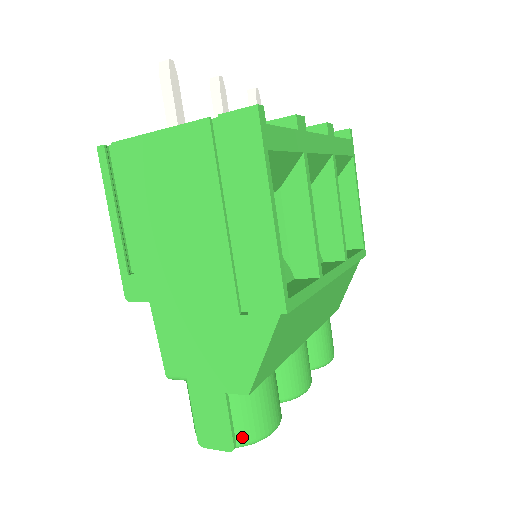
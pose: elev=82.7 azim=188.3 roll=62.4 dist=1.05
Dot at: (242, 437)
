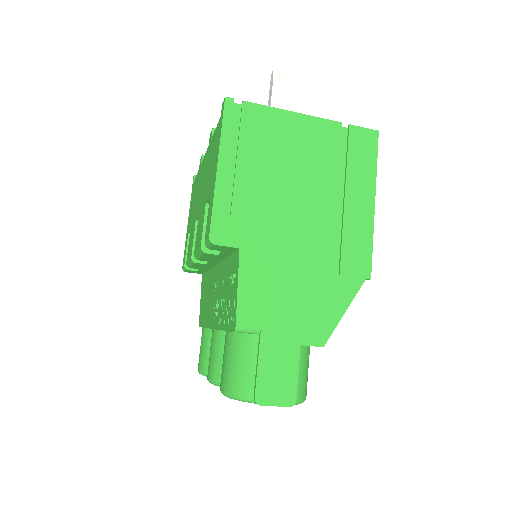
Dot at: (299, 393)
